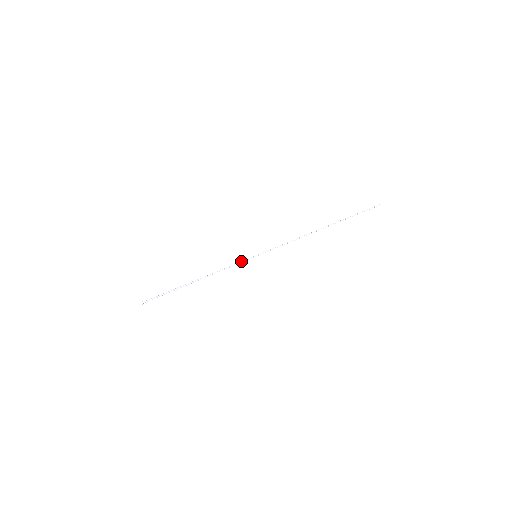
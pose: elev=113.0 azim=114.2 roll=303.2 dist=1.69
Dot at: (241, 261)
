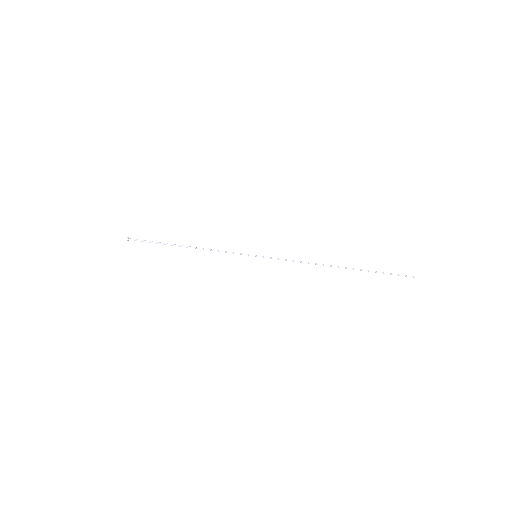
Dot at: (239, 253)
